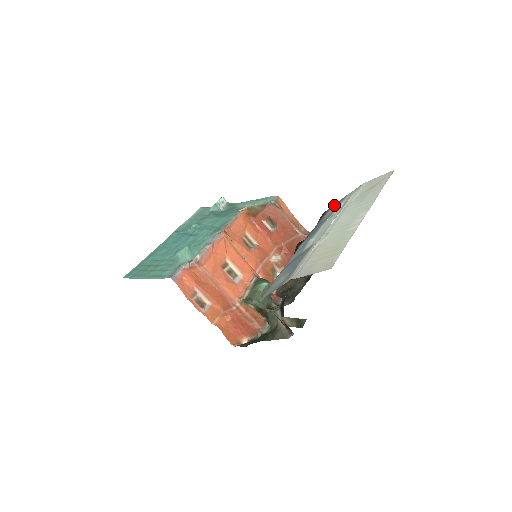
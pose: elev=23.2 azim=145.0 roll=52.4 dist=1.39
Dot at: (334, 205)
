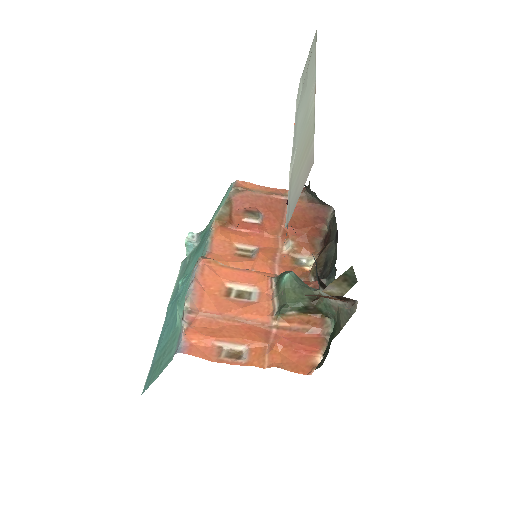
Dot at: occluded
